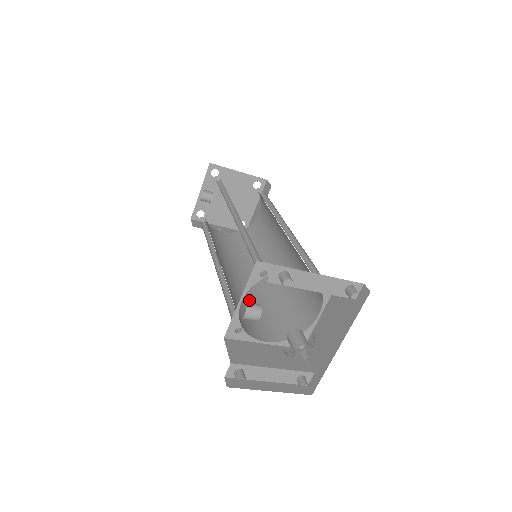
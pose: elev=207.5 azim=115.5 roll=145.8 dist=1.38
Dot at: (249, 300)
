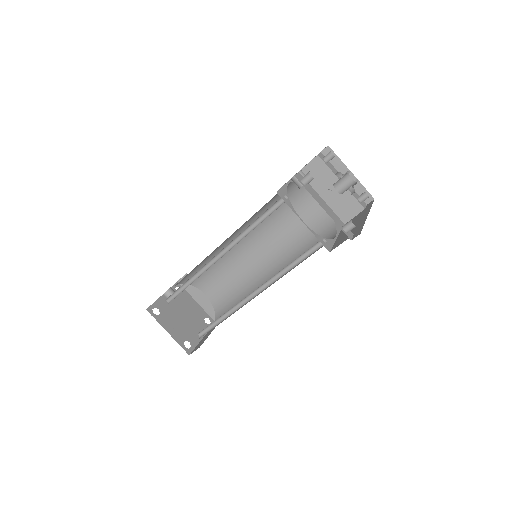
Dot at: occluded
